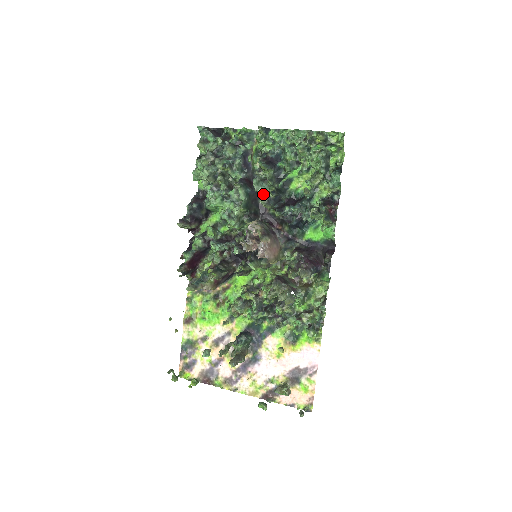
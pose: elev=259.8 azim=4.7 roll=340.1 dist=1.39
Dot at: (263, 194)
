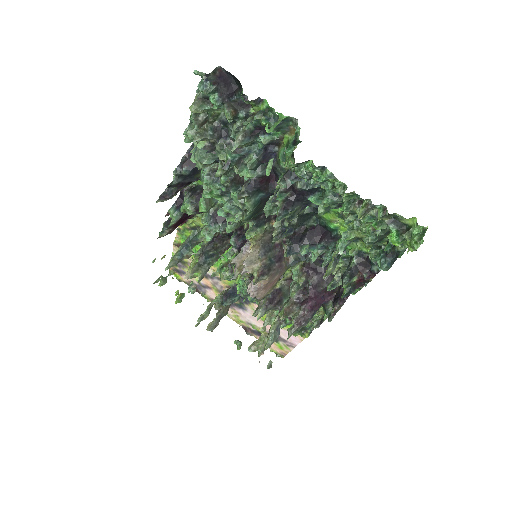
Dot at: occluded
